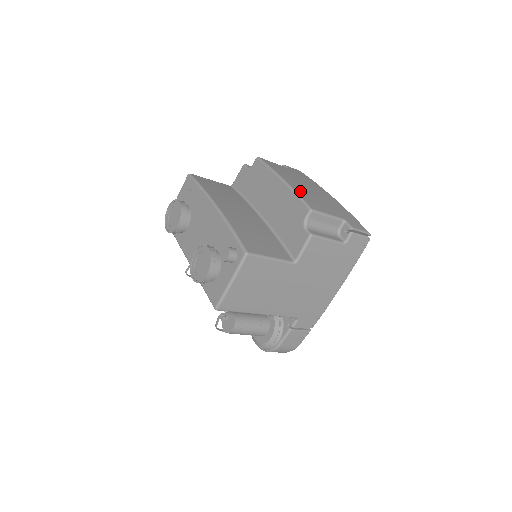
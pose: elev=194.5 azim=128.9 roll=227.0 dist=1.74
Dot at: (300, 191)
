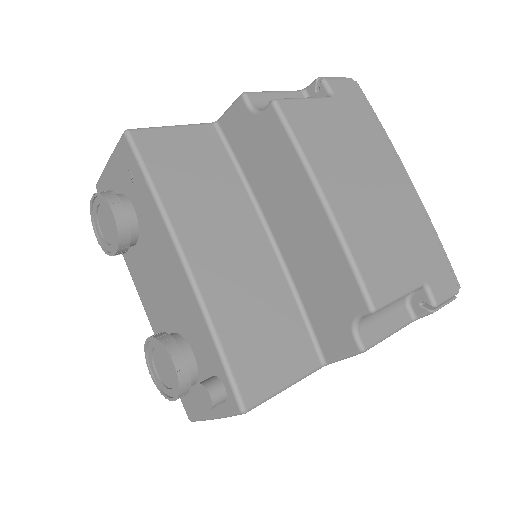
Dot at: (356, 235)
